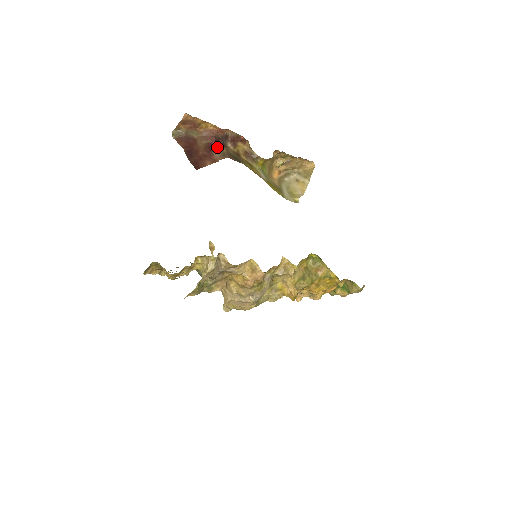
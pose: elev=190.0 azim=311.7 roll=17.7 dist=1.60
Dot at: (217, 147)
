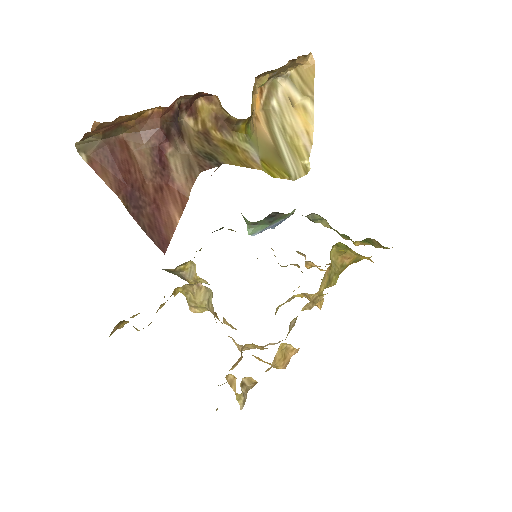
Dot at: (171, 149)
